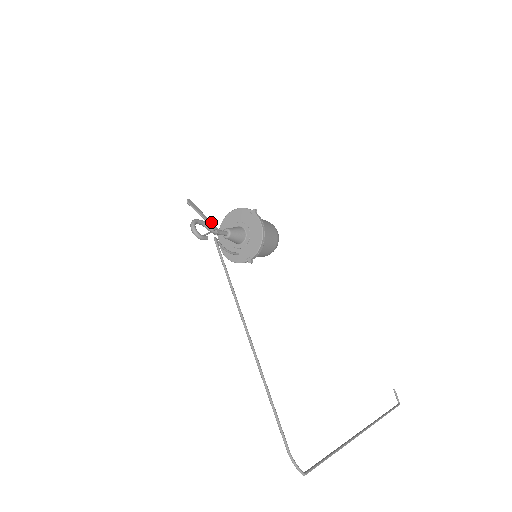
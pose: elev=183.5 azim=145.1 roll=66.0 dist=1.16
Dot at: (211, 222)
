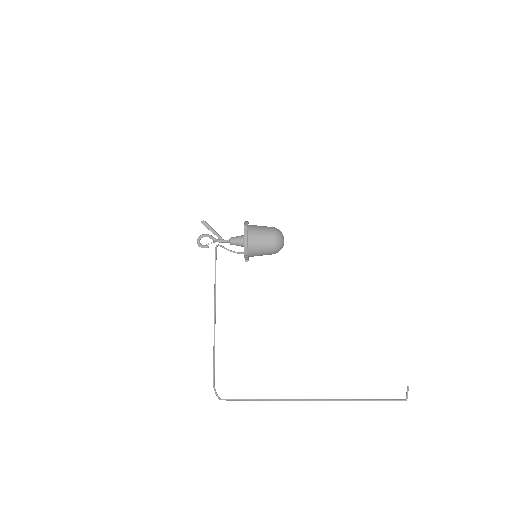
Dot at: (217, 234)
